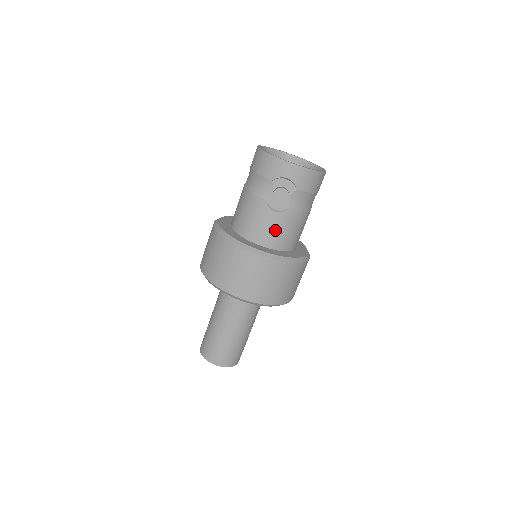
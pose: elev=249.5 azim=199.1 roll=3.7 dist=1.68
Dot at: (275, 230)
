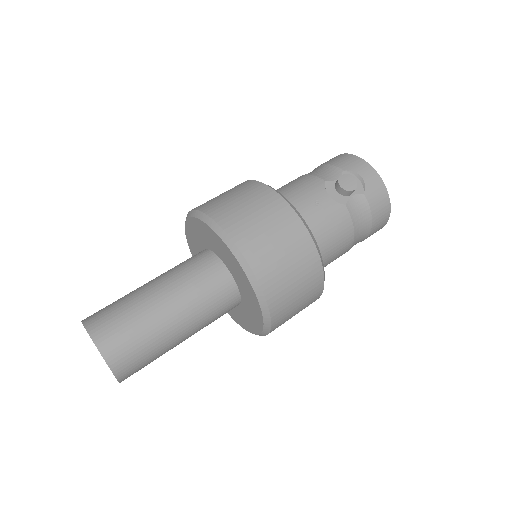
Dot at: (317, 213)
